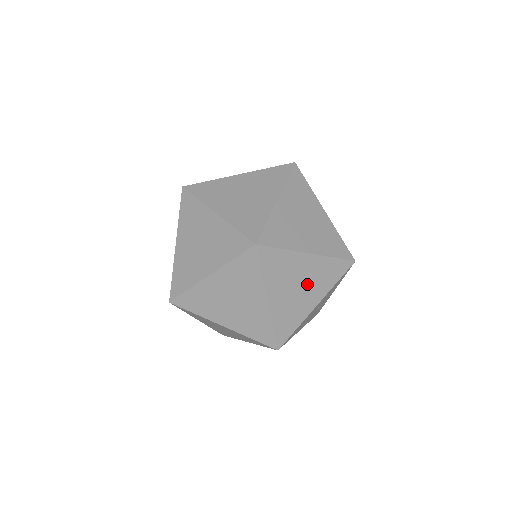
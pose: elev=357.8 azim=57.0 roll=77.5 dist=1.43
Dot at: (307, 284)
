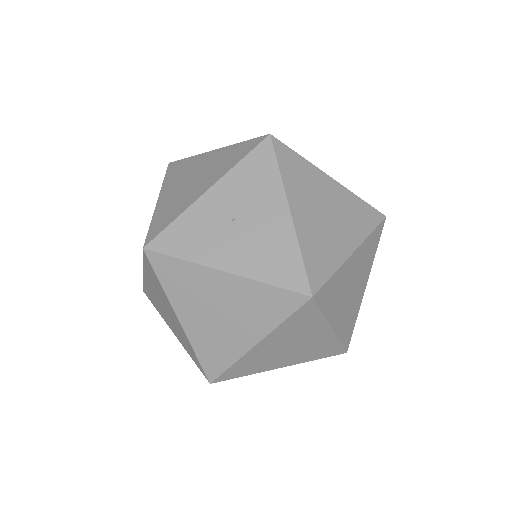
Dot at: occluded
